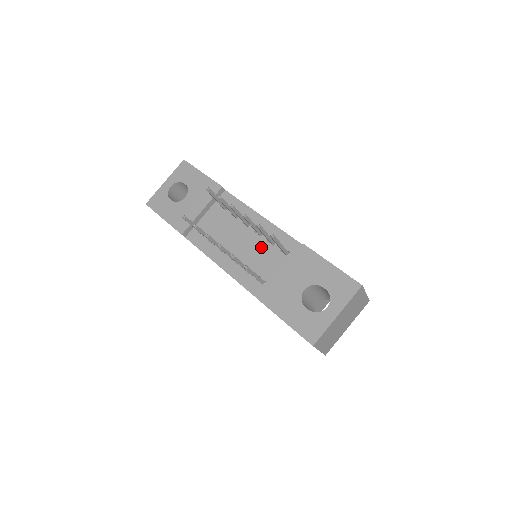
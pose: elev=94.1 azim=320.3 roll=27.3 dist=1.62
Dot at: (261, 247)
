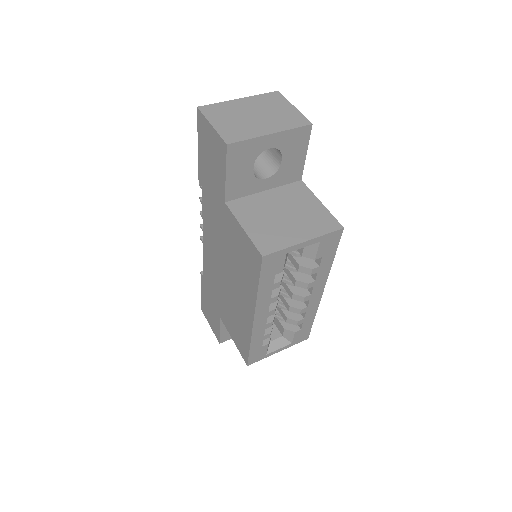
Dot at: occluded
